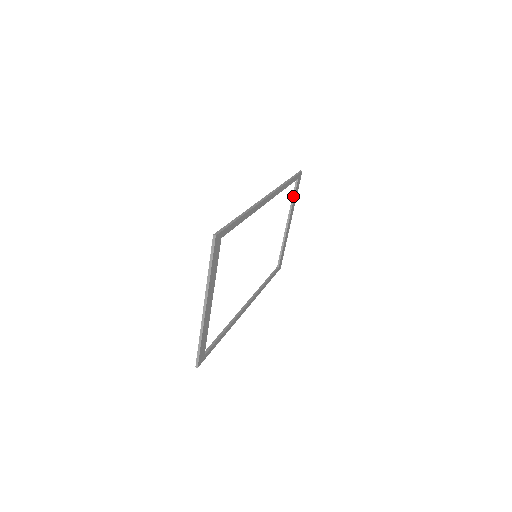
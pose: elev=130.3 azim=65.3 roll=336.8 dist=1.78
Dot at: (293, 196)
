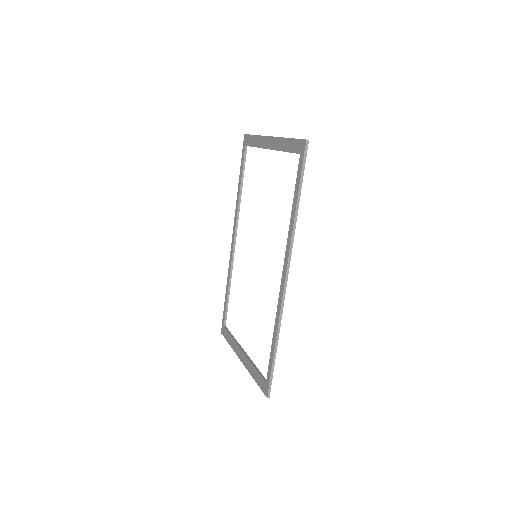
Dot at: (231, 335)
